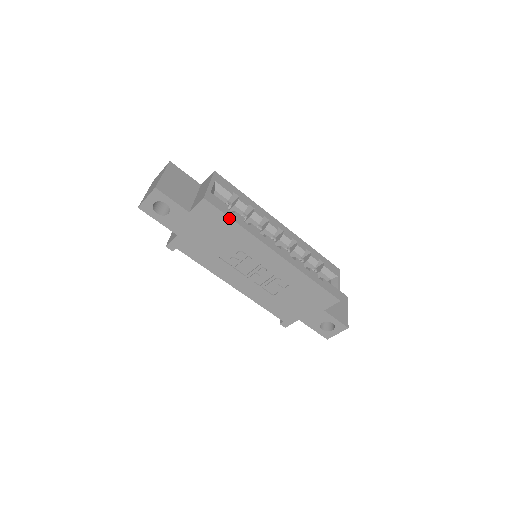
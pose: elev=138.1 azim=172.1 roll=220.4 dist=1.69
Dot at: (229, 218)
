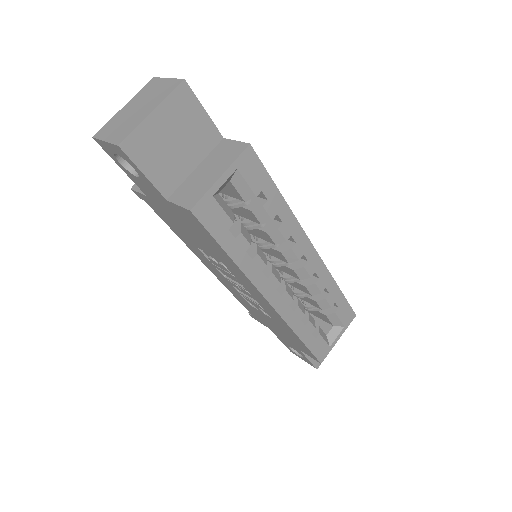
Dot at: (221, 246)
